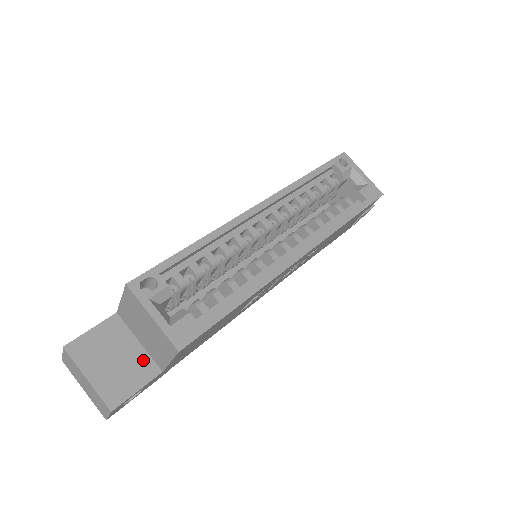
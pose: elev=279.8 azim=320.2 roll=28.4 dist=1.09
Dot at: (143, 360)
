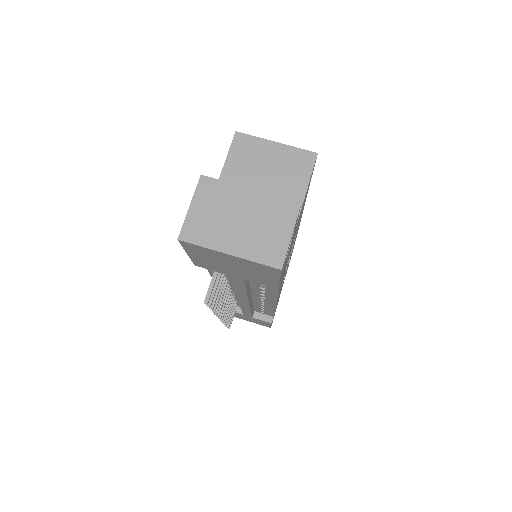
Dot at: occluded
